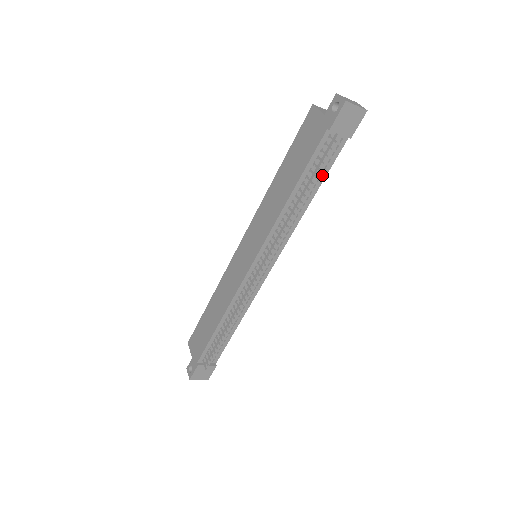
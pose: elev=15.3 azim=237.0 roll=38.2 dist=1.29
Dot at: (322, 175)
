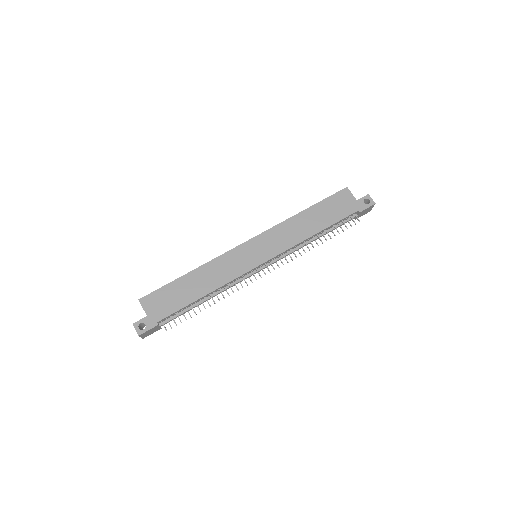
Dot at: occluded
